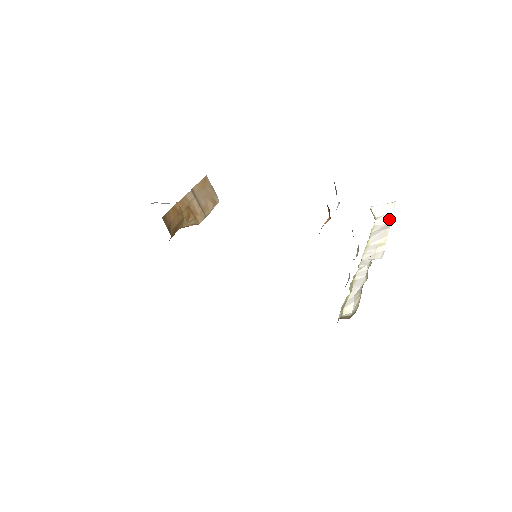
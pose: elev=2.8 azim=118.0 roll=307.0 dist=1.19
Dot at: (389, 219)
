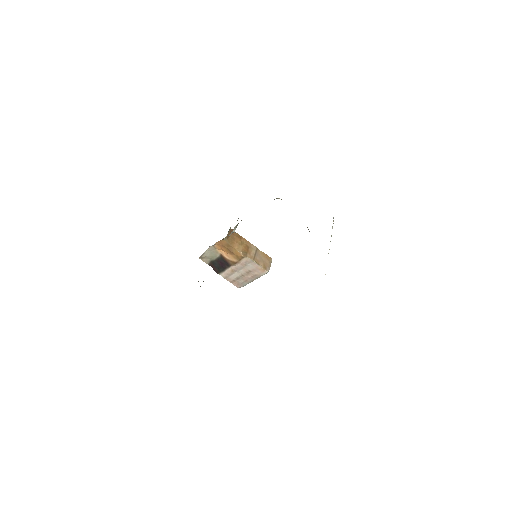
Dot at: occluded
